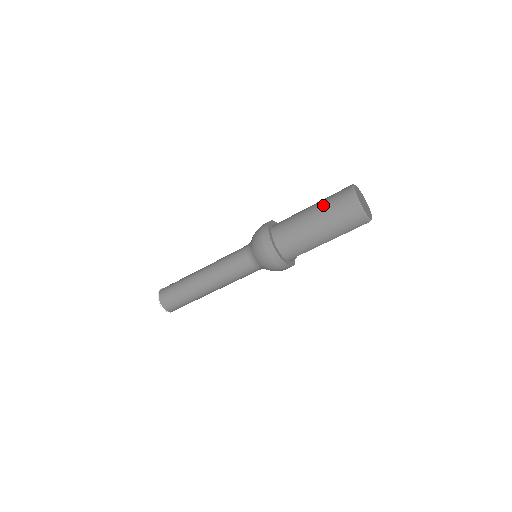
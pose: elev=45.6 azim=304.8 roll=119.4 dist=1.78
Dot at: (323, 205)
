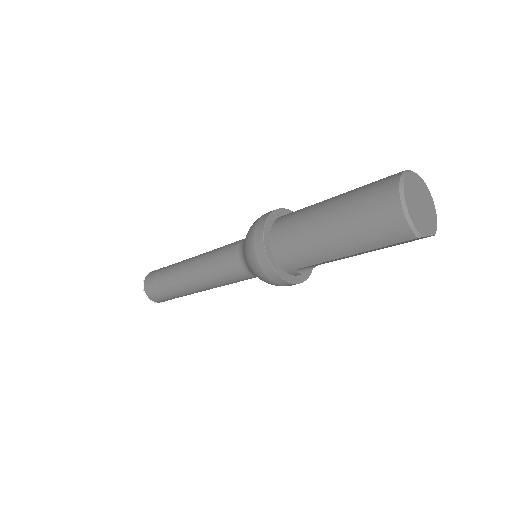
Dot at: (350, 193)
